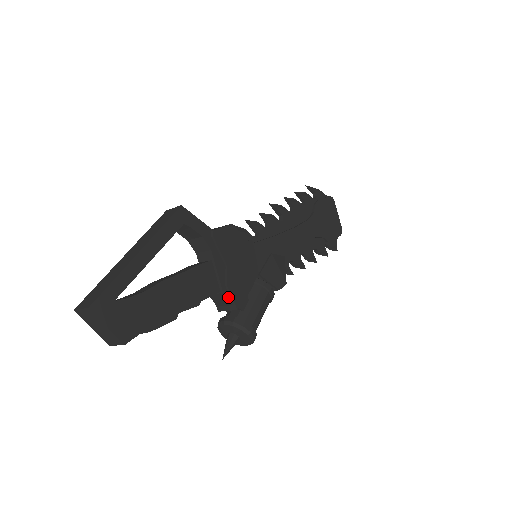
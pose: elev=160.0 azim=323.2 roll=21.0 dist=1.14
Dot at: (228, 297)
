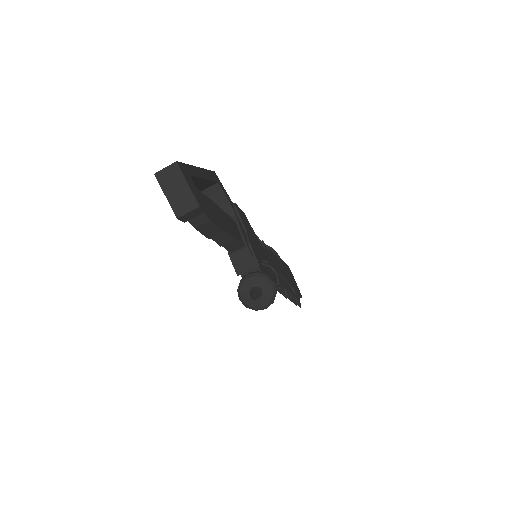
Dot at: (251, 253)
